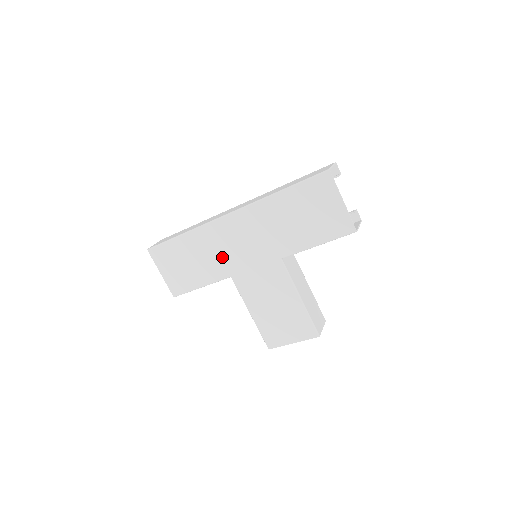
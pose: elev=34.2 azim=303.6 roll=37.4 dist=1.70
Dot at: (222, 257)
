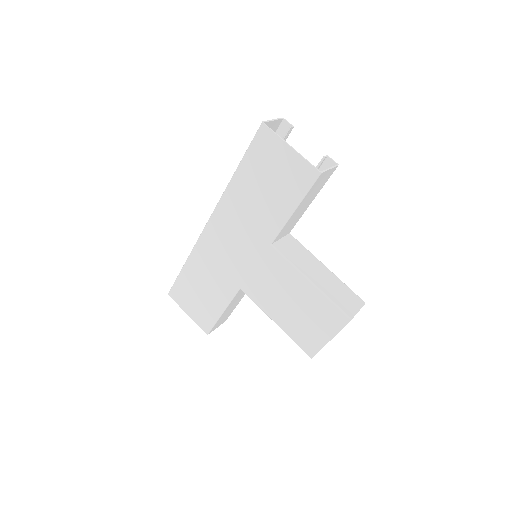
Dot at: (223, 270)
